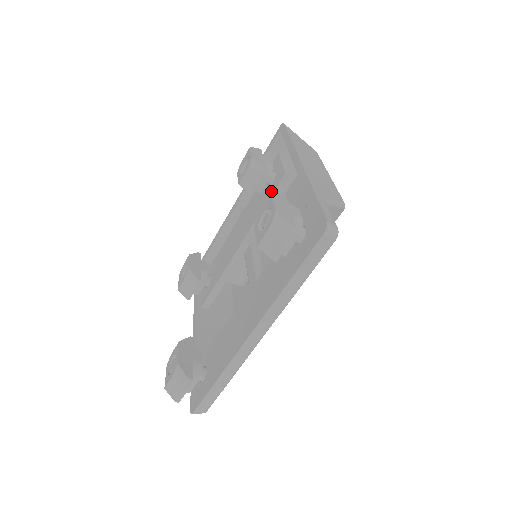
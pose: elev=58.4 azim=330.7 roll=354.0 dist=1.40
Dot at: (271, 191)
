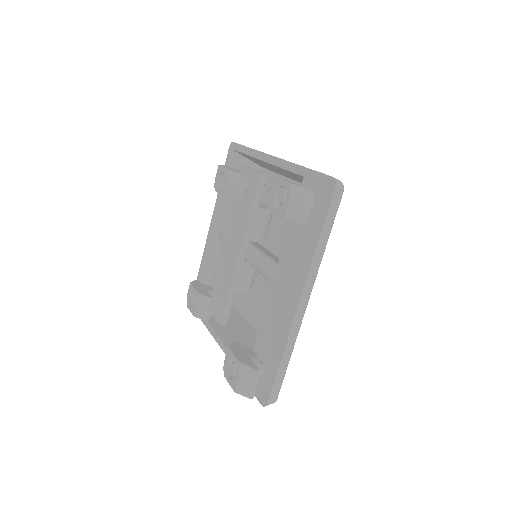
Dot at: (252, 194)
